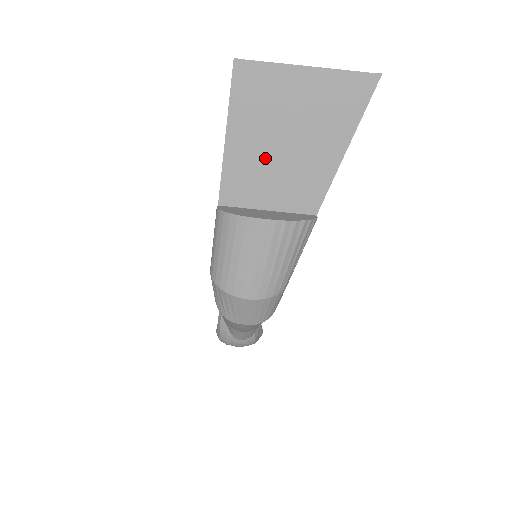
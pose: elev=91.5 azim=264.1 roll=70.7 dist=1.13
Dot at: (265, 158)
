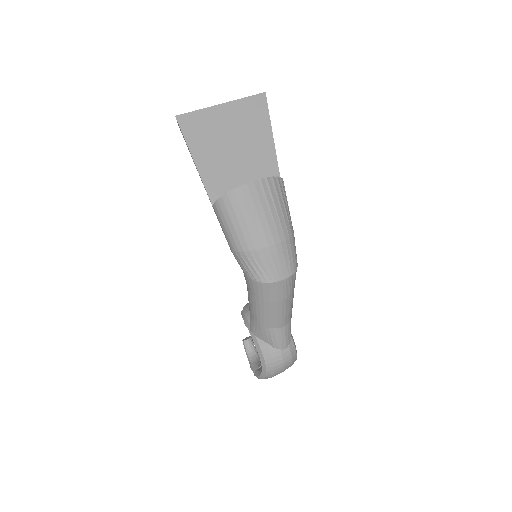
Dot at: (227, 163)
